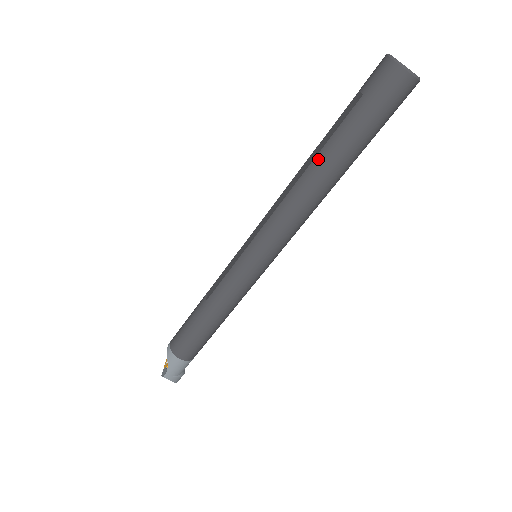
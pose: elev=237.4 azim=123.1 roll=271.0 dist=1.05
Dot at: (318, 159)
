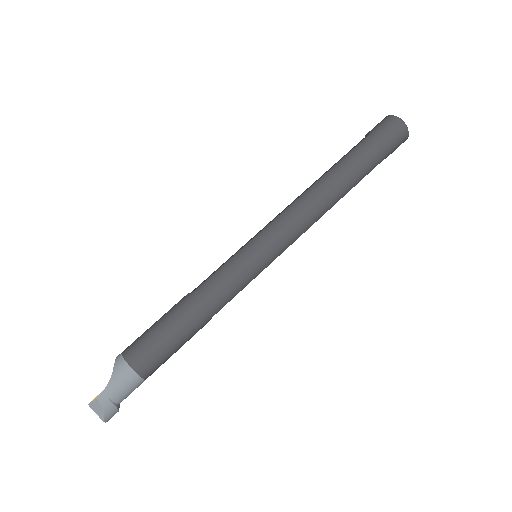
Dot at: (333, 169)
